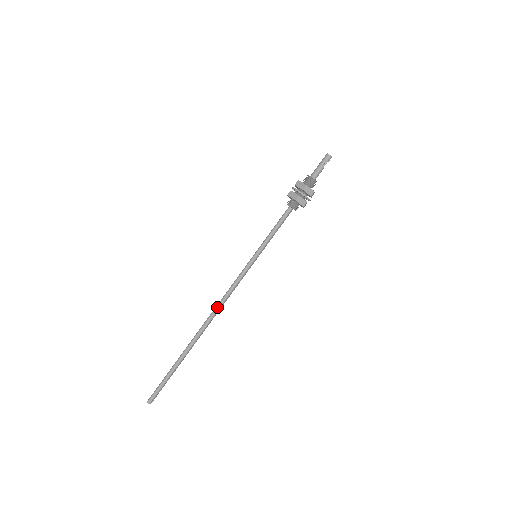
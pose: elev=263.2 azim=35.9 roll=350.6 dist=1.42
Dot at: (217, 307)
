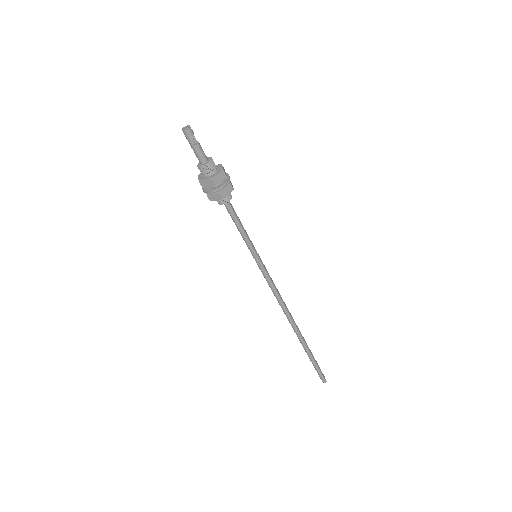
Dot at: (283, 309)
